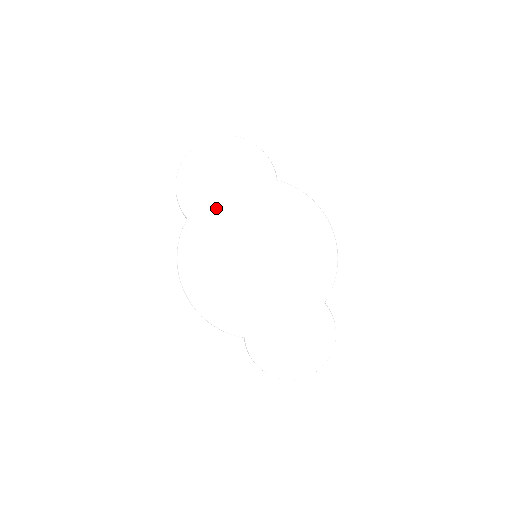
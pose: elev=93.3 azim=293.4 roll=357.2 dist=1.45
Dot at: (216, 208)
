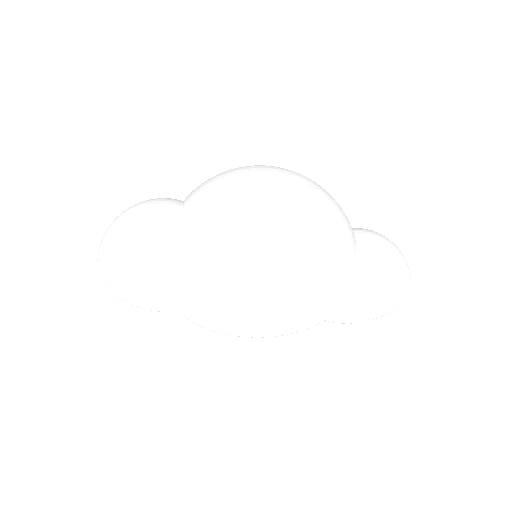
Dot at: (183, 293)
